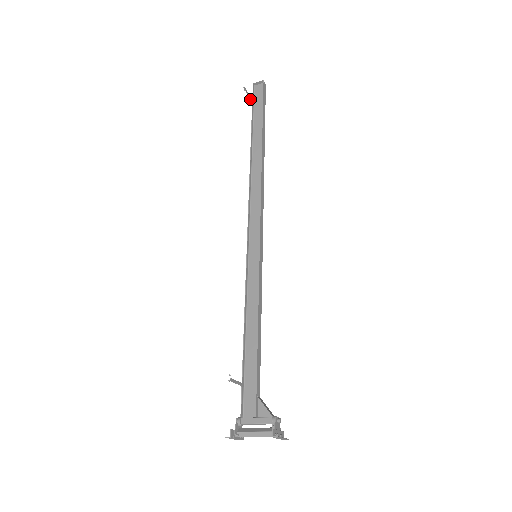
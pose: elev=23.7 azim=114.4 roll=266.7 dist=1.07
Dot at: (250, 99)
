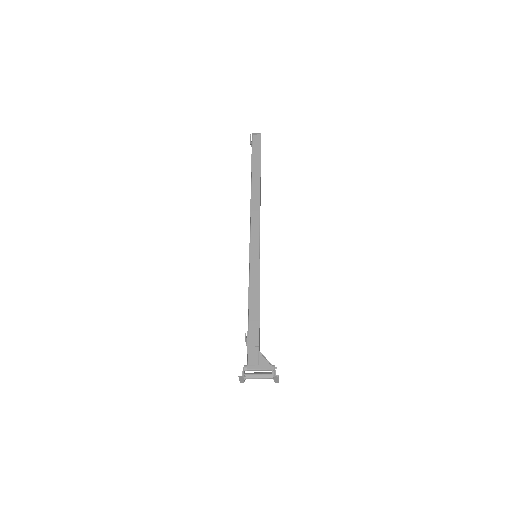
Dot at: (250, 144)
